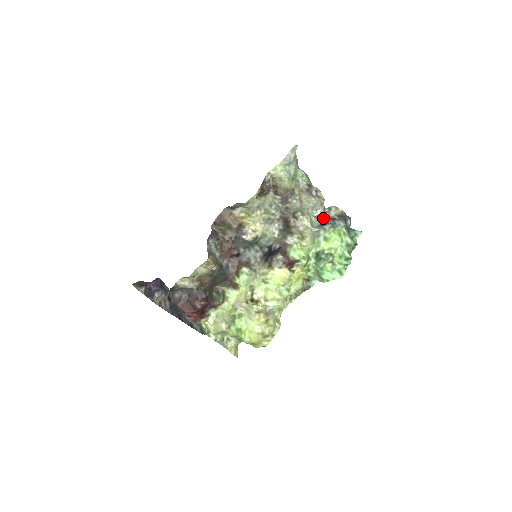
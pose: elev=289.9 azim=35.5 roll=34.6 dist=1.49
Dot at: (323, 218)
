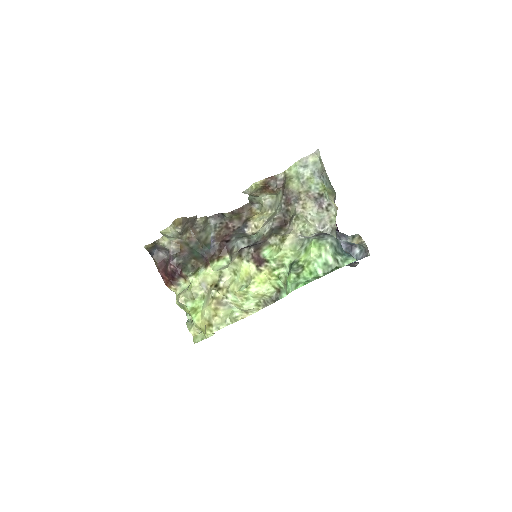
Dot at: occluded
